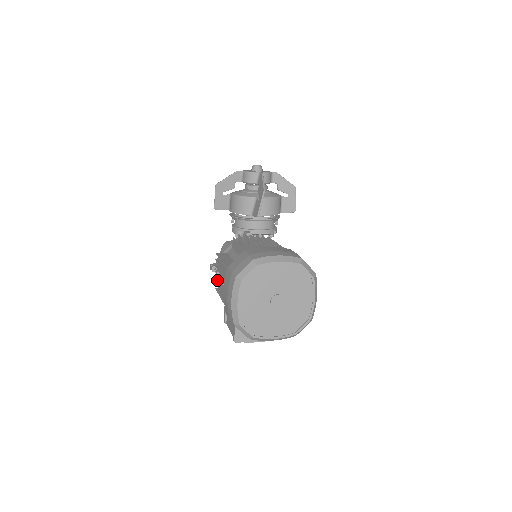
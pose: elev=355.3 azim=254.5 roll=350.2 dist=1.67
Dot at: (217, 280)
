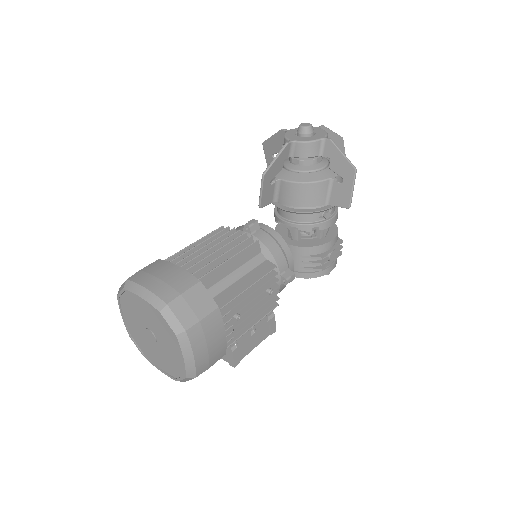
Dot at: occluded
